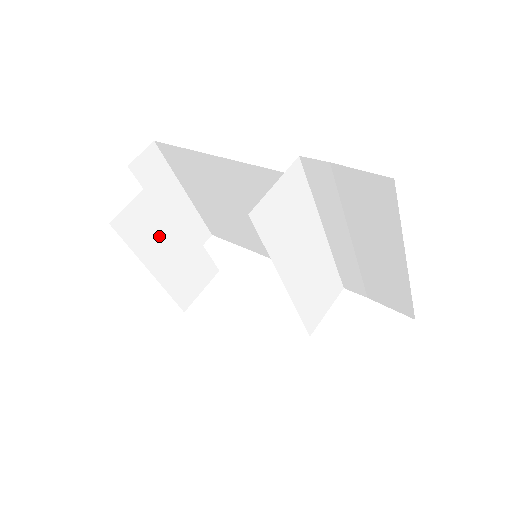
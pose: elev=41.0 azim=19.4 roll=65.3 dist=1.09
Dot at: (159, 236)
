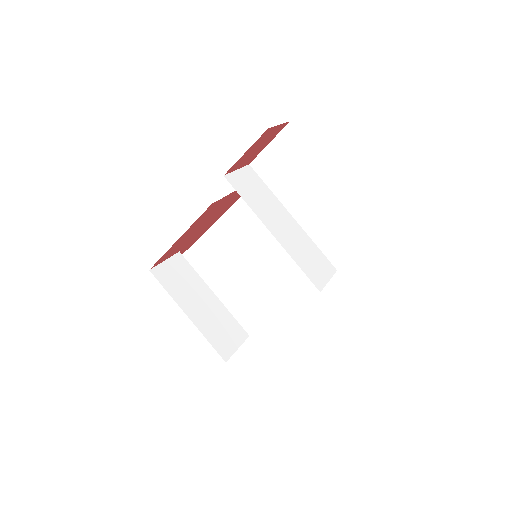
Dot at: (189, 291)
